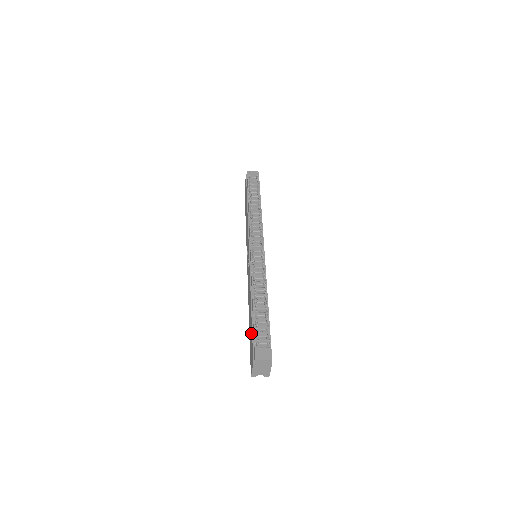
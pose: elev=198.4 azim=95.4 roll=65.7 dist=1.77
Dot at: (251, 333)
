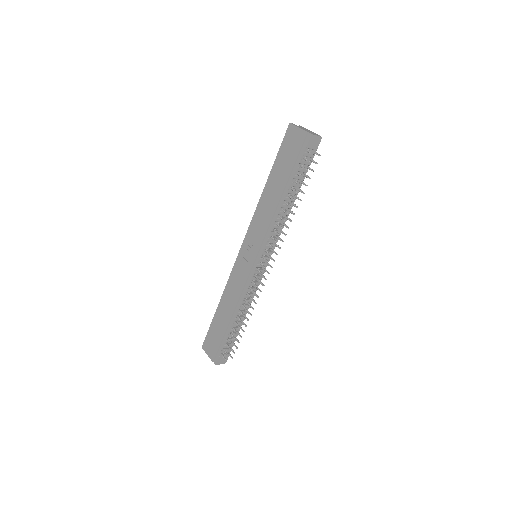
Dot at: (220, 336)
